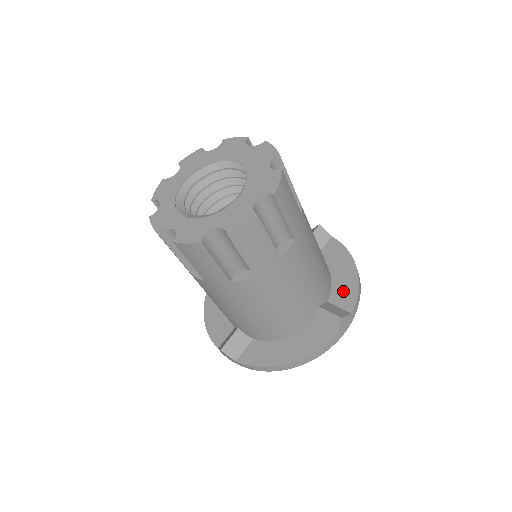
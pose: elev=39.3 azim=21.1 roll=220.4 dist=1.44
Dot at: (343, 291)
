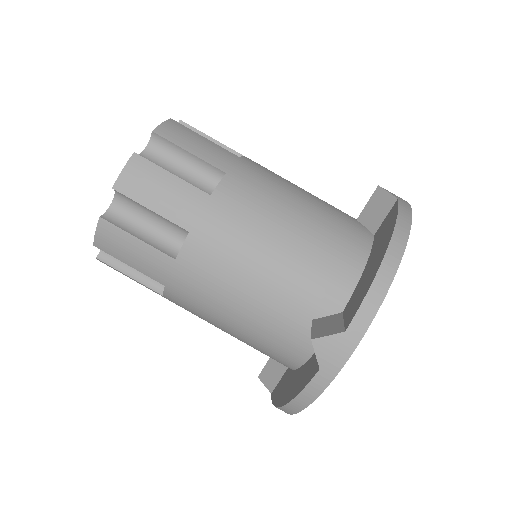
Dot at: occluded
